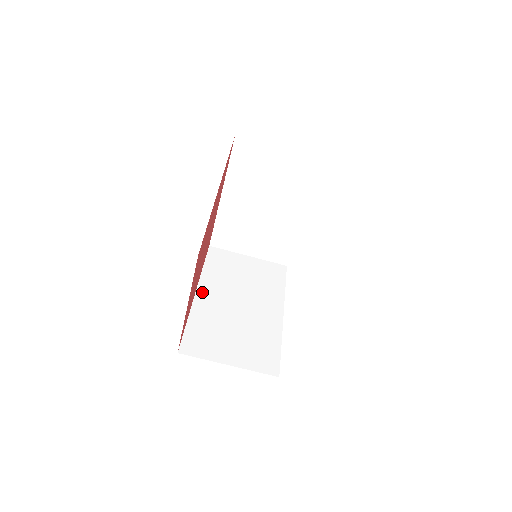
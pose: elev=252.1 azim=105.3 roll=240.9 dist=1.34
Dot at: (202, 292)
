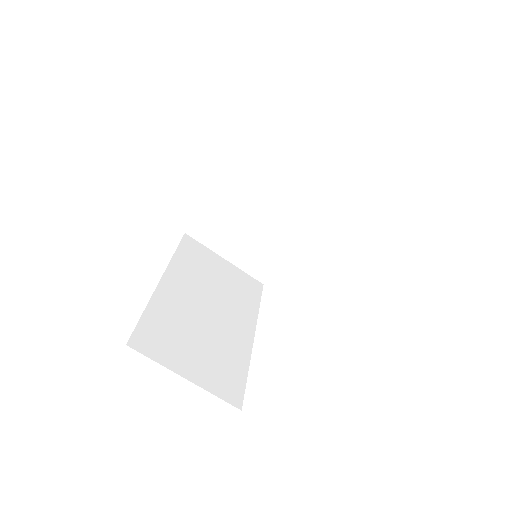
Dot at: (168, 281)
